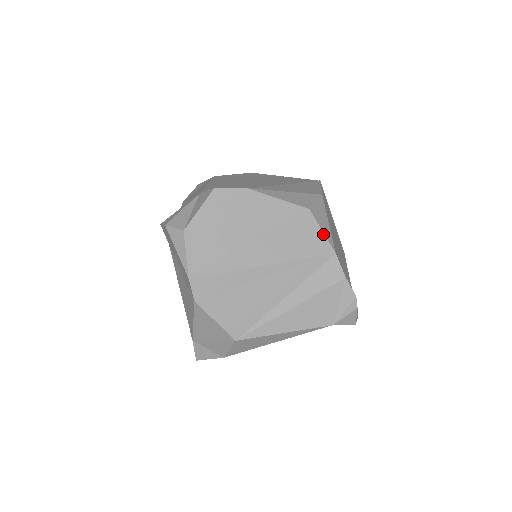
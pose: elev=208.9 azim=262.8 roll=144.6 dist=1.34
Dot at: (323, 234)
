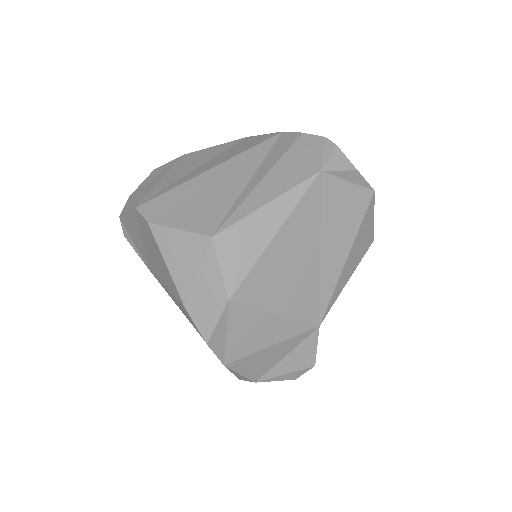
Dot at: (265, 135)
